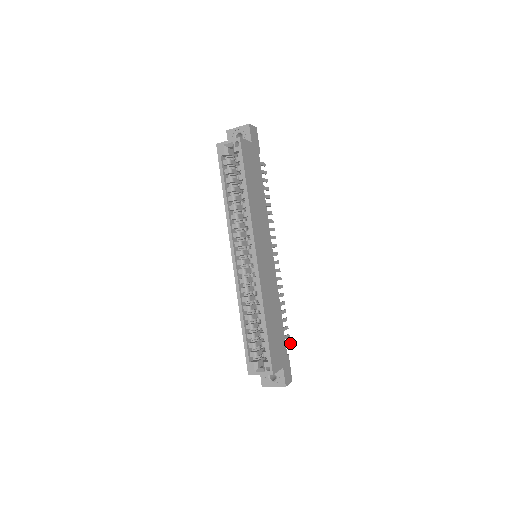
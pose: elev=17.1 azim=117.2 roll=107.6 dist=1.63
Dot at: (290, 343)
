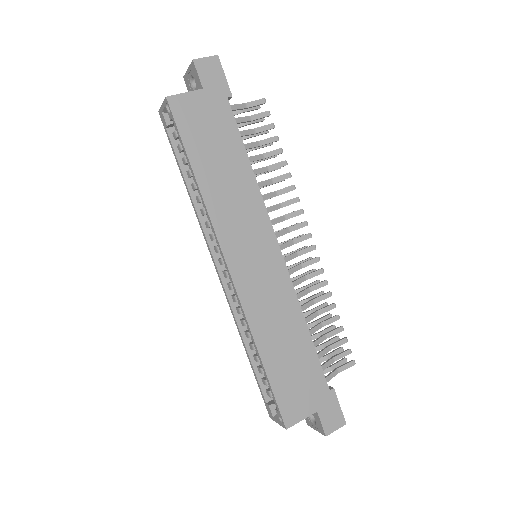
Dot at: (353, 362)
